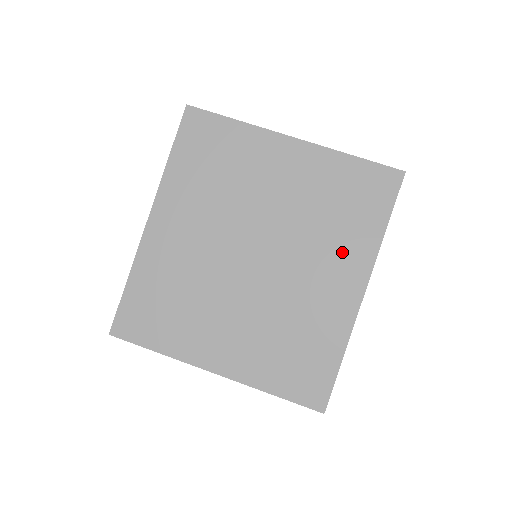
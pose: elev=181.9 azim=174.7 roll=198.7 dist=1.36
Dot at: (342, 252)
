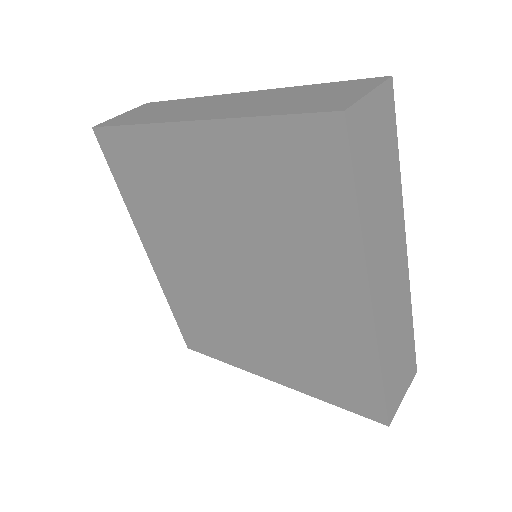
Dot at: (319, 256)
